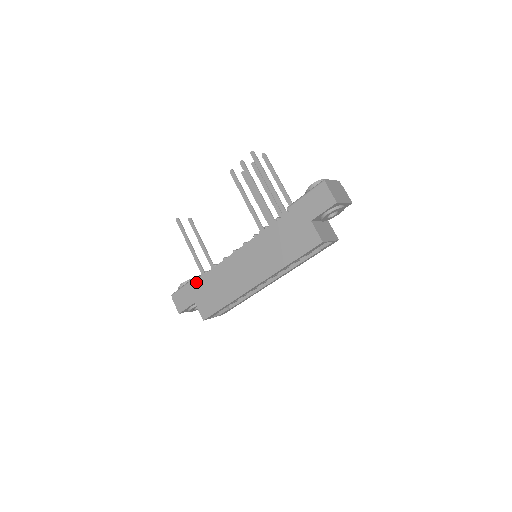
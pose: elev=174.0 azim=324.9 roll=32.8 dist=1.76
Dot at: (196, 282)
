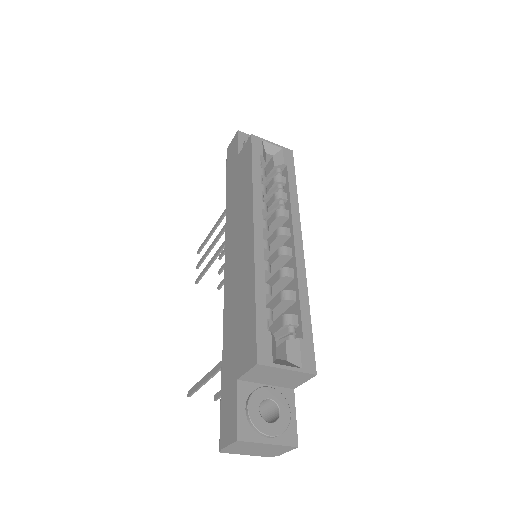
Dot at: (223, 365)
